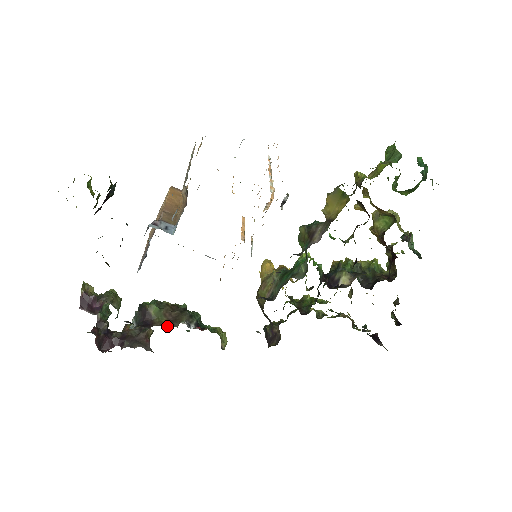
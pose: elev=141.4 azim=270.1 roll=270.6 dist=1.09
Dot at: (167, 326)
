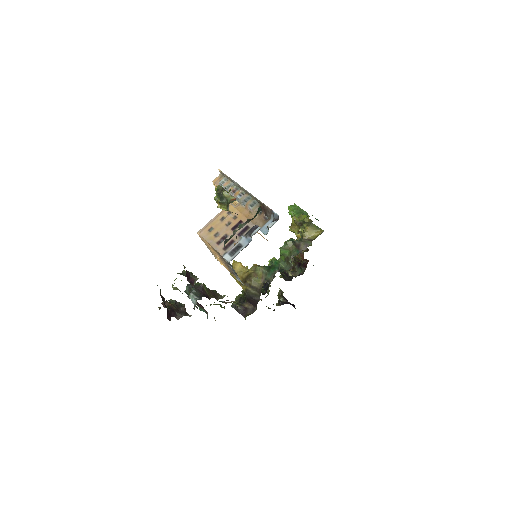
Dot at: (216, 299)
